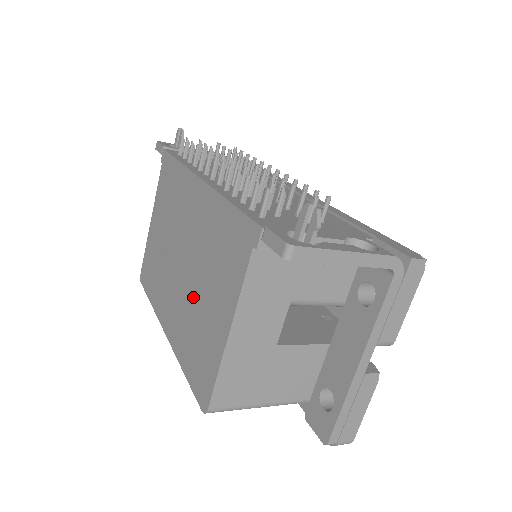
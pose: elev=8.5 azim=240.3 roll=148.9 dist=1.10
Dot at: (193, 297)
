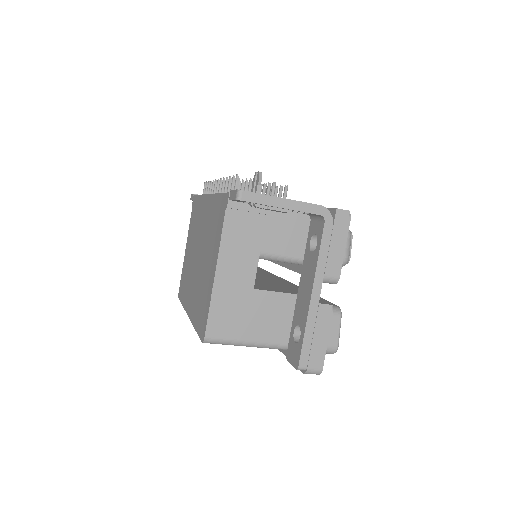
Dot at: (201, 272)
